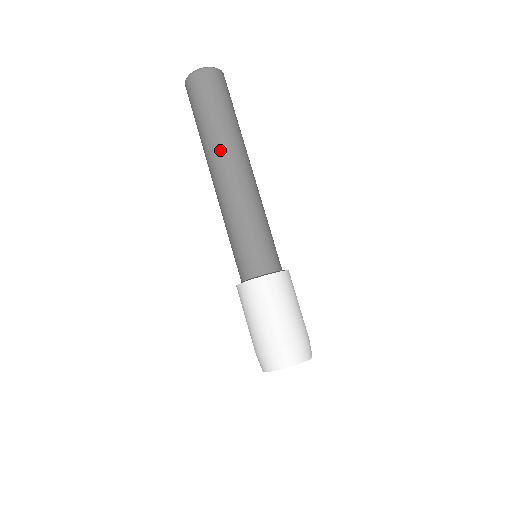
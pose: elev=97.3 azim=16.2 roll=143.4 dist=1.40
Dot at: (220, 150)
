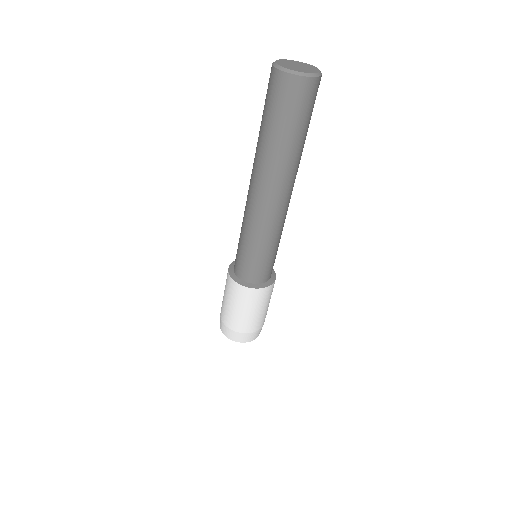
Dot at: (267, 172)
